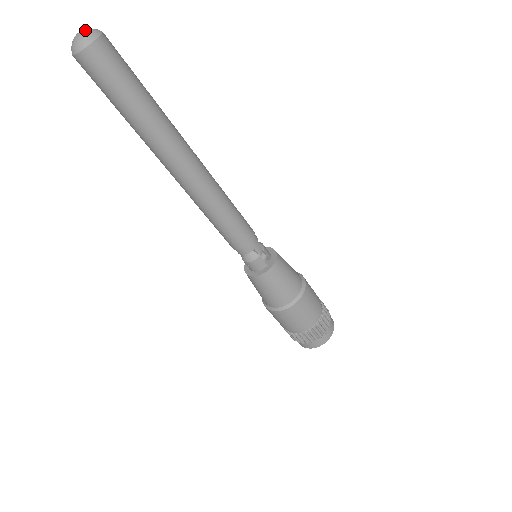
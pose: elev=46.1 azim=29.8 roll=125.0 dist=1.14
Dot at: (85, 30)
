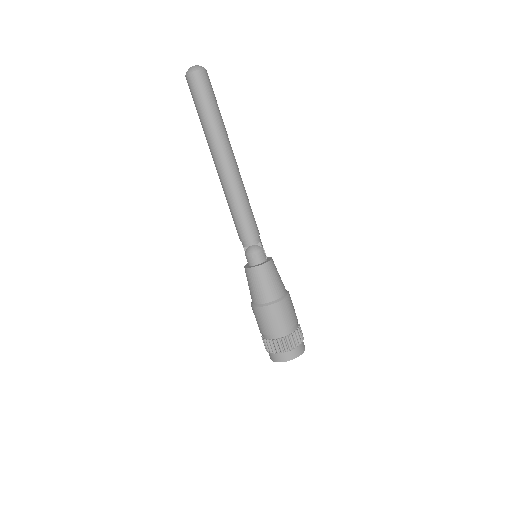
Dot at: occluded
